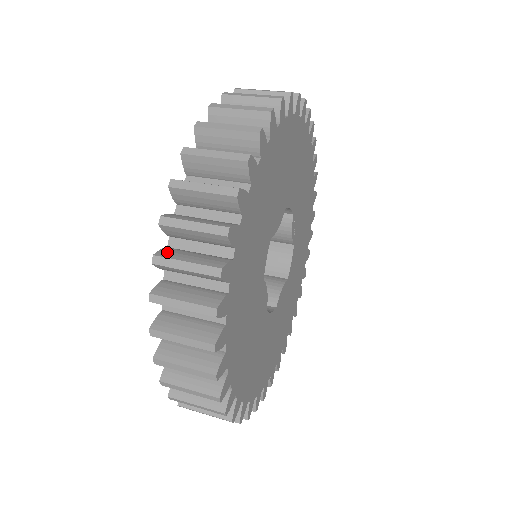
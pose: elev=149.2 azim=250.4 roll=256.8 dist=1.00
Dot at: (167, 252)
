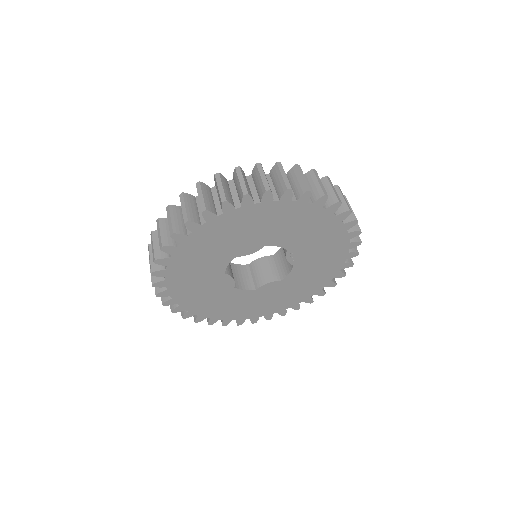
Dot at: (157, 234)
